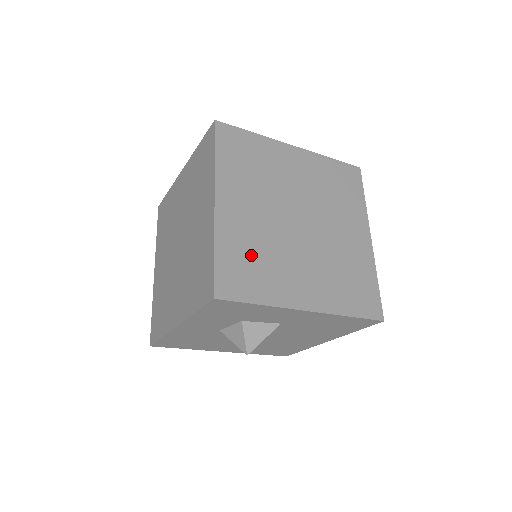
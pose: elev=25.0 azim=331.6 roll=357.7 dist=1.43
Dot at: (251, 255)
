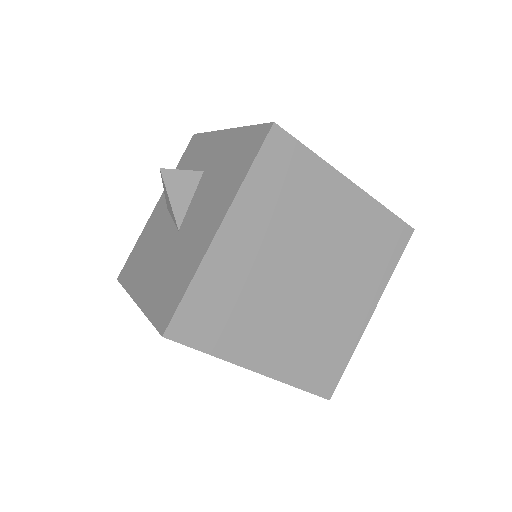
Dot at: (313, 352)
